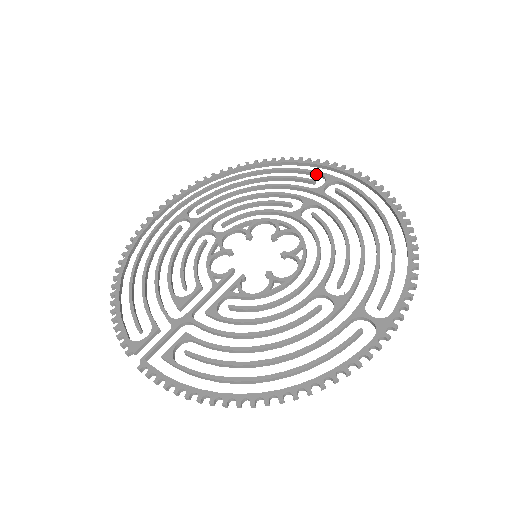
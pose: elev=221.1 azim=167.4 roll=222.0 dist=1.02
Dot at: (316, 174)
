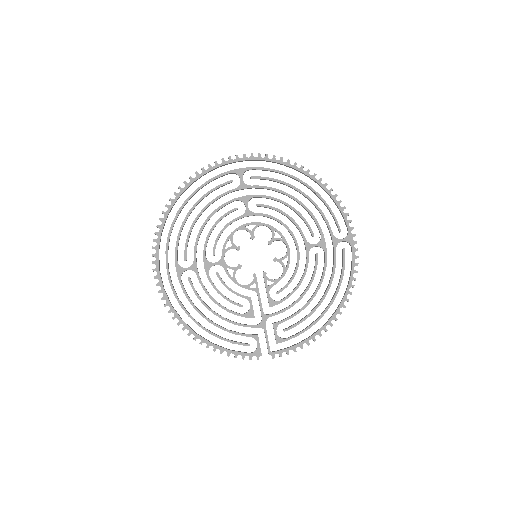
Dot at: (226, 174)
